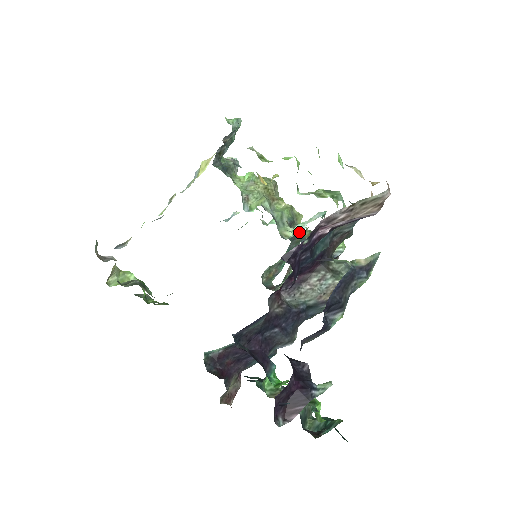
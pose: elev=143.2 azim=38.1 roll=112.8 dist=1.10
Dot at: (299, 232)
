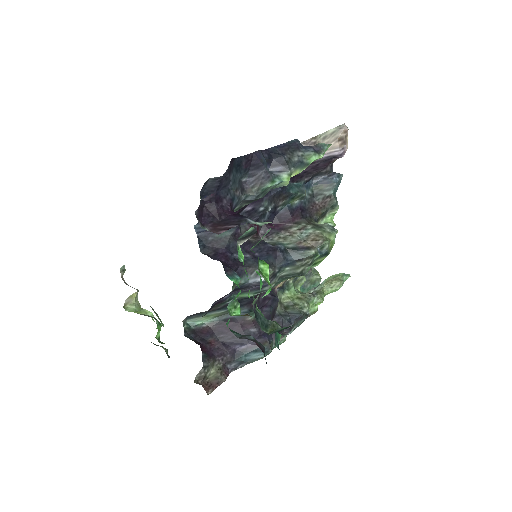
Dot at: occluded
